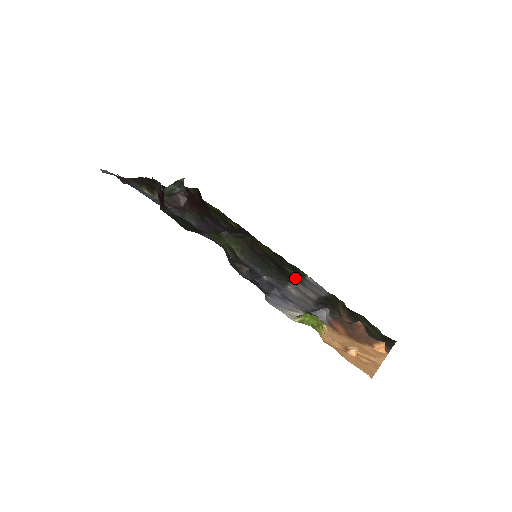
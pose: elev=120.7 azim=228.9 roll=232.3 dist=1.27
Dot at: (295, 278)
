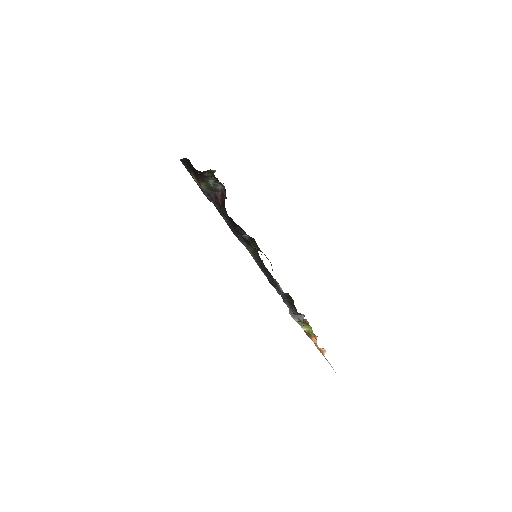
Dot at: occluded
